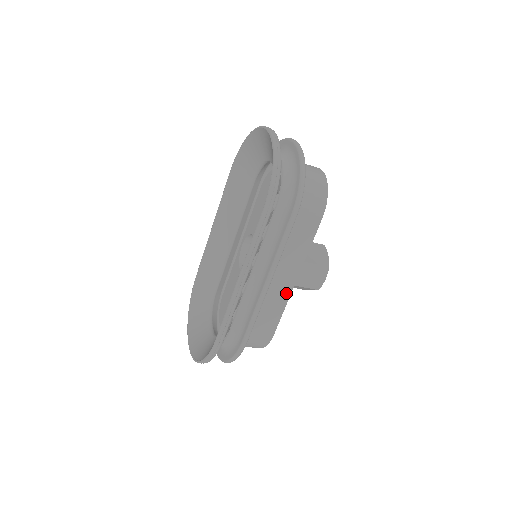
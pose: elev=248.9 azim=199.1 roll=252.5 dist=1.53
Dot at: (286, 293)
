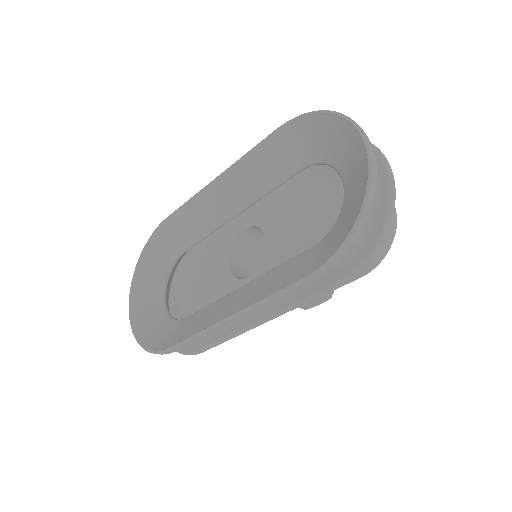
Dot at: occluded
